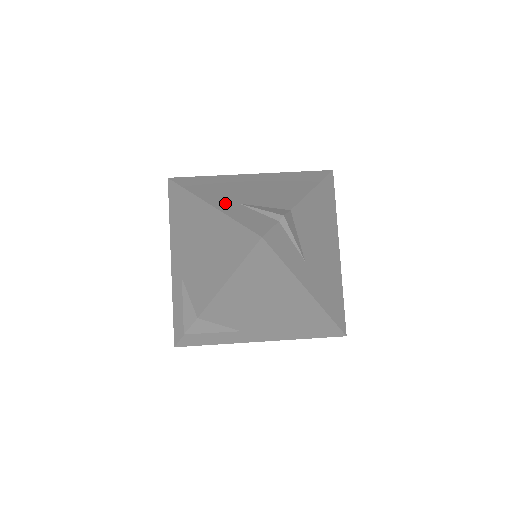
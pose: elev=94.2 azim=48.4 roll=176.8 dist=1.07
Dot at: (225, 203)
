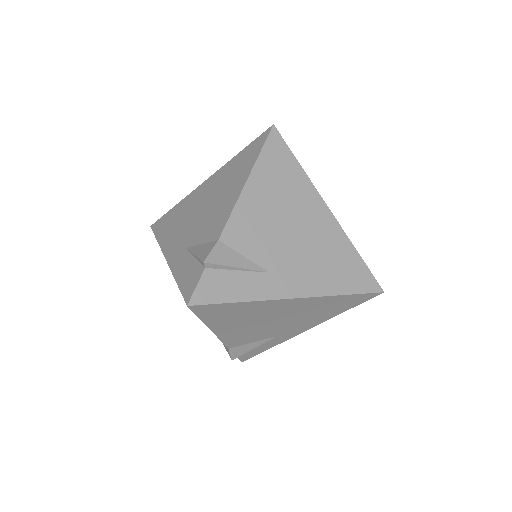
Dot at: occluded
